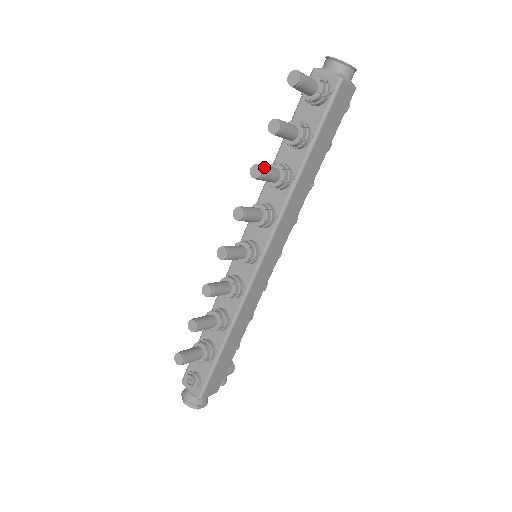
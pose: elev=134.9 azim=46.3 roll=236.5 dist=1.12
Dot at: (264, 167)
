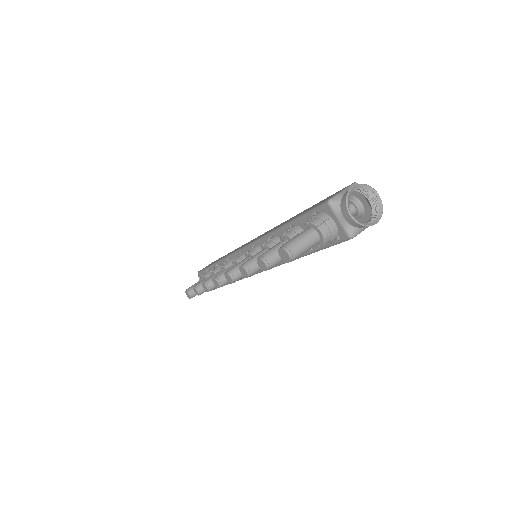
Dot at: (252, 271)
